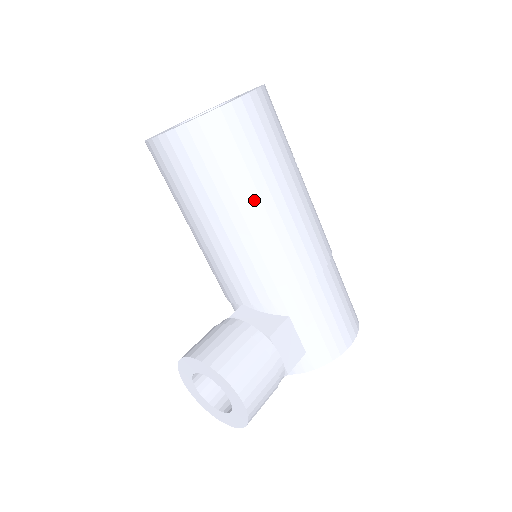
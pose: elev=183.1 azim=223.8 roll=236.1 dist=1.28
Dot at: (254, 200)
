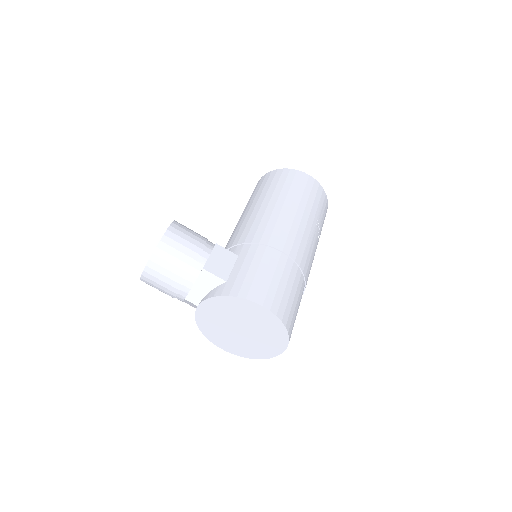
Dot at: (274, 199)
